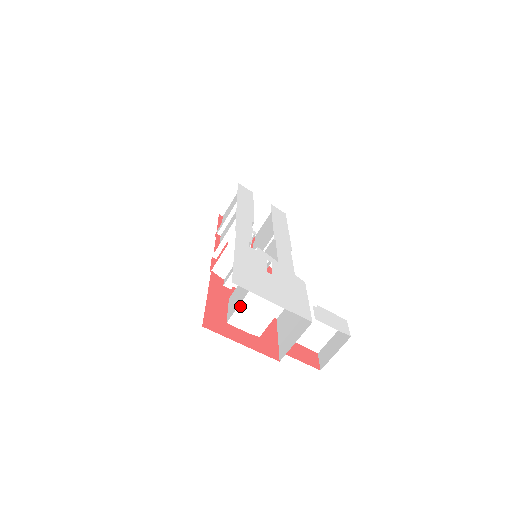
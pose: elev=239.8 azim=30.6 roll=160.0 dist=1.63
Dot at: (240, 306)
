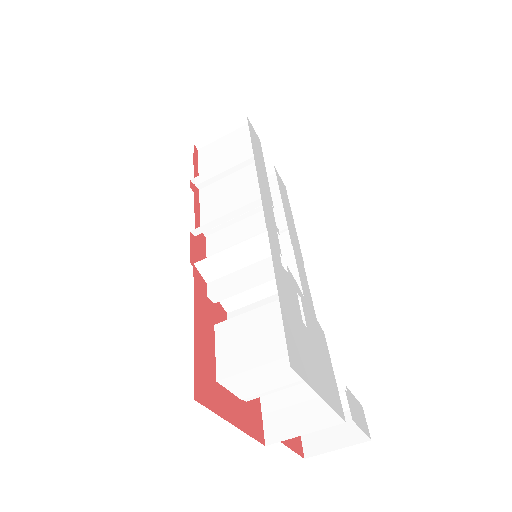
Dot at: (253, 369)
